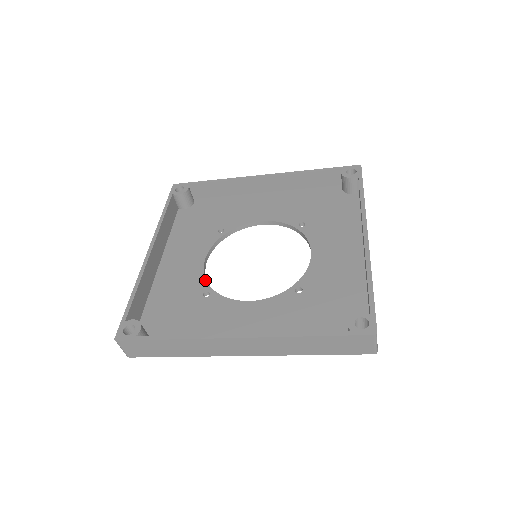
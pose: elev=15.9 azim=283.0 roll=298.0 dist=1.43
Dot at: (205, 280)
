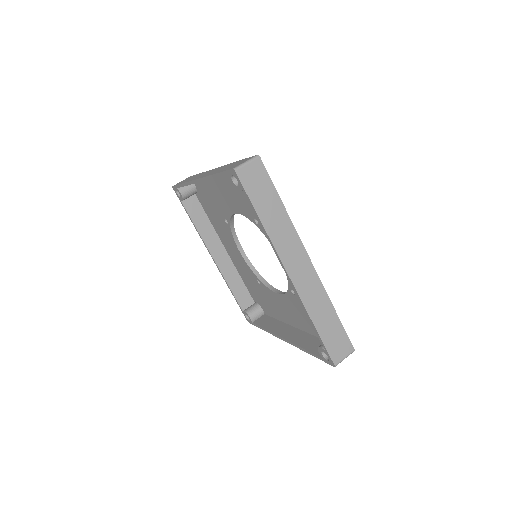
Dot at: (251, 270)
